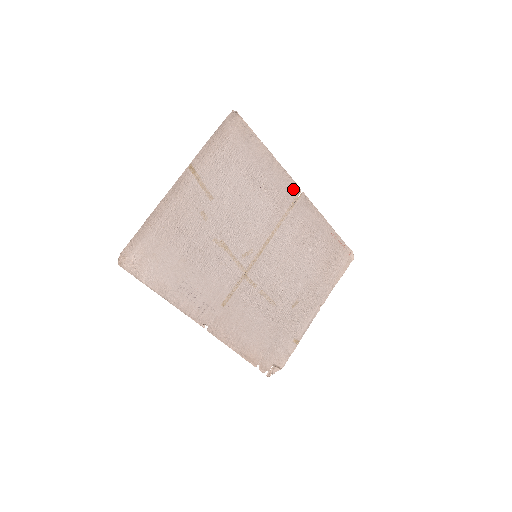
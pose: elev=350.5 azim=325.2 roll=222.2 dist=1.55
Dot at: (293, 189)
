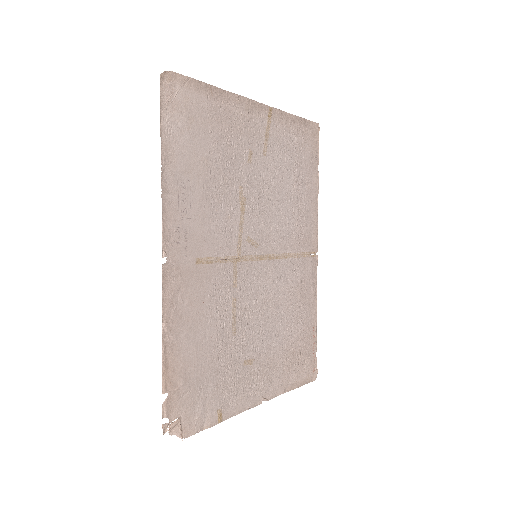
Dot at: (313, 242)
